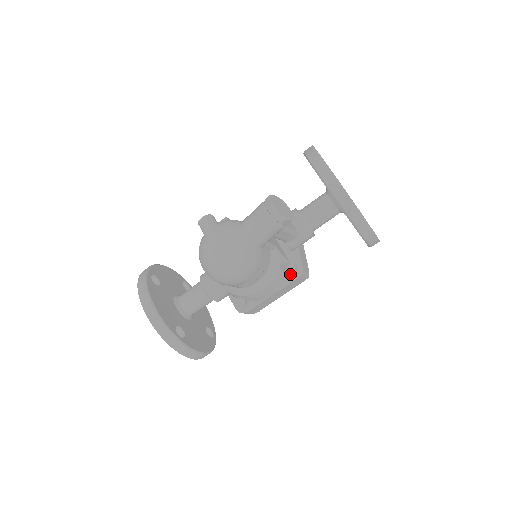
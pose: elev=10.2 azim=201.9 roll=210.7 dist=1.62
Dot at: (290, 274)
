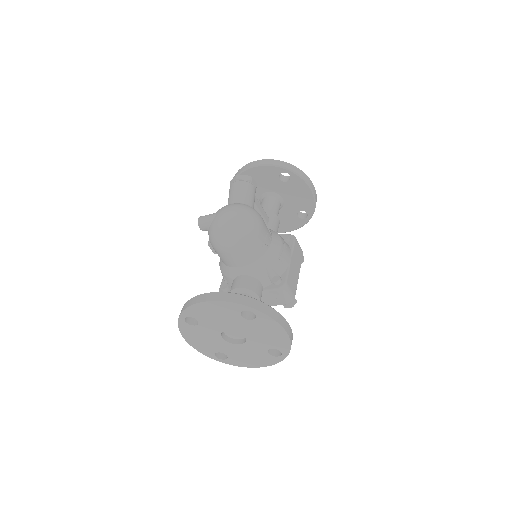
Dot at: (288, 242)
